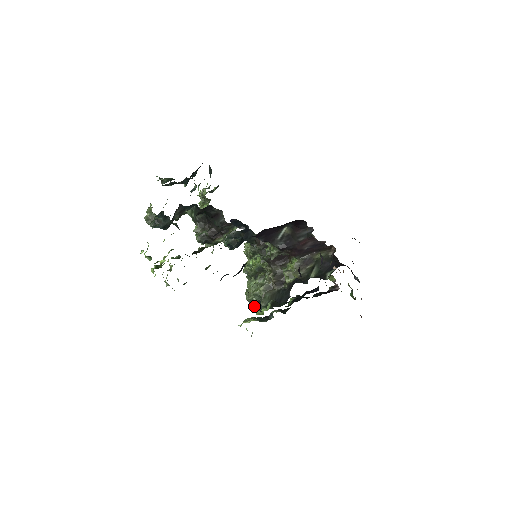
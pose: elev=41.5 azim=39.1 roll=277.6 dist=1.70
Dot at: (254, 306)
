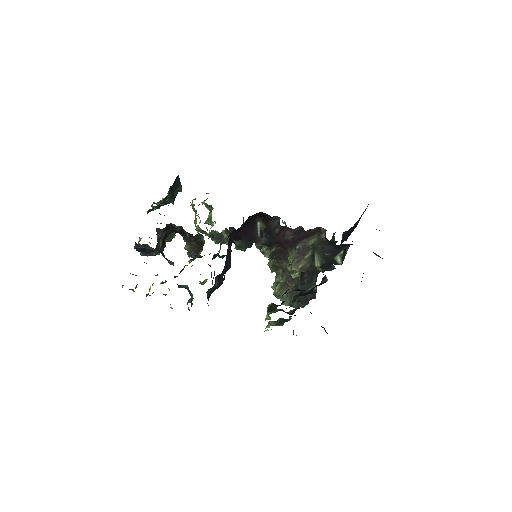
Dot at: occluded
